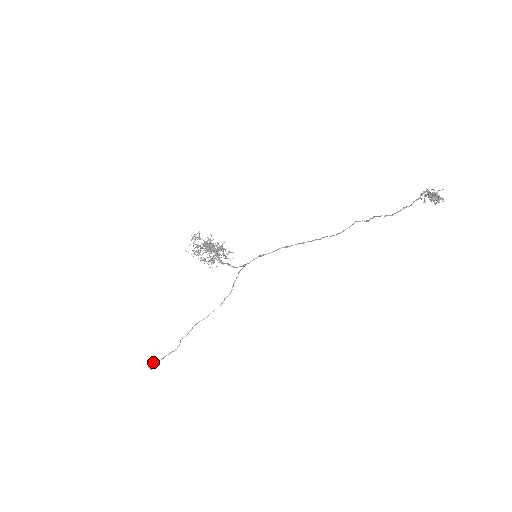
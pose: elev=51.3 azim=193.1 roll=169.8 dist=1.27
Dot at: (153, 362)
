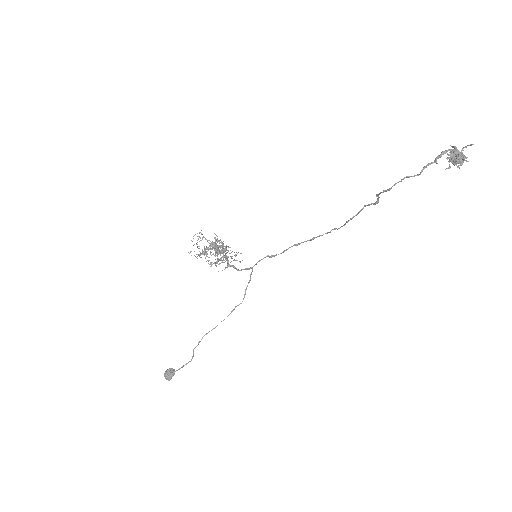
Dot at: (167, 372)
